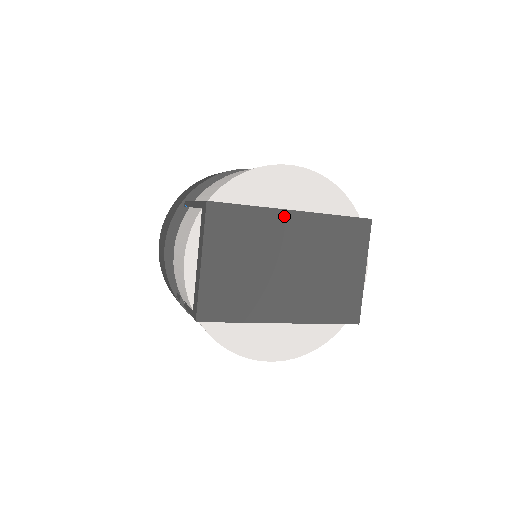
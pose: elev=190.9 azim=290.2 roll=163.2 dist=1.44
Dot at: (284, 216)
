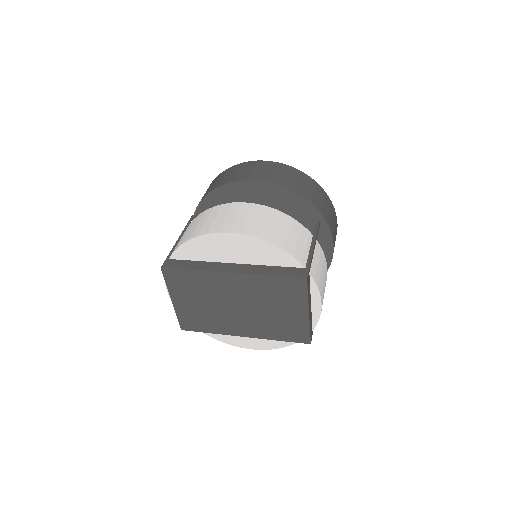
Dot at: (222, 276)
